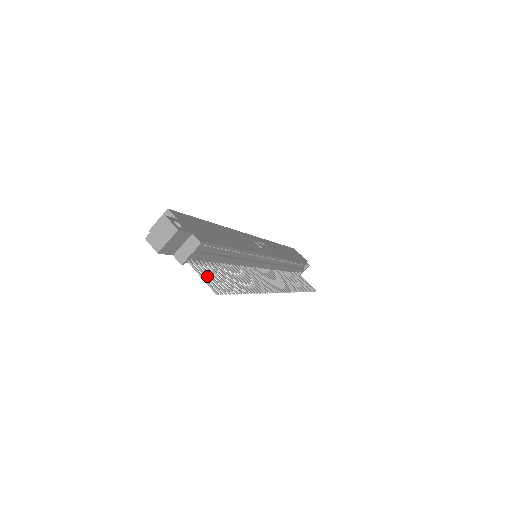
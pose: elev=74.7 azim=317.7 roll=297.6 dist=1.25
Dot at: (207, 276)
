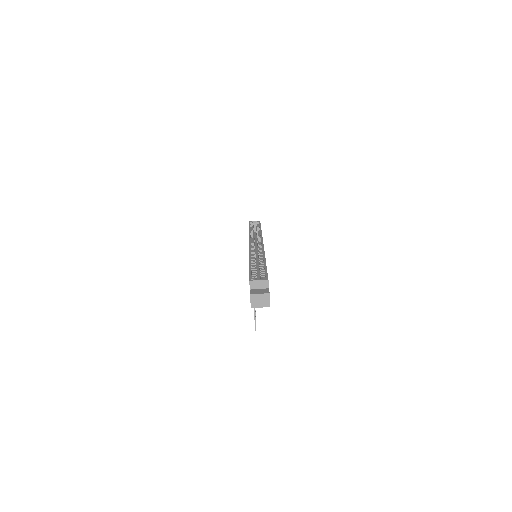
Dot at: occluded
